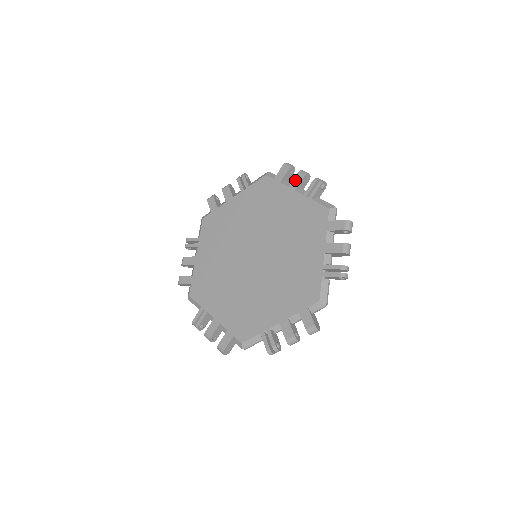
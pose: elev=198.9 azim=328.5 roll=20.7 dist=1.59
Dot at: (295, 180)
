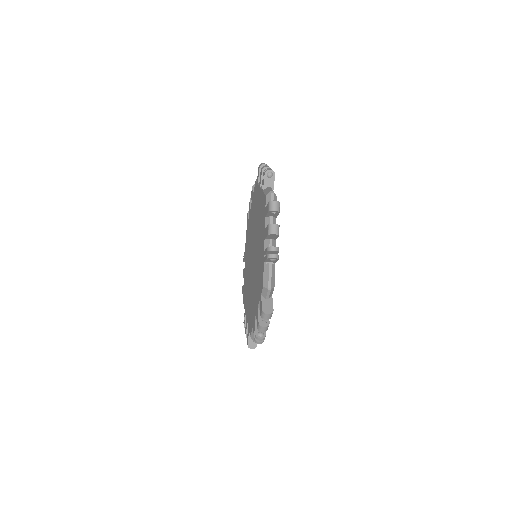
Dot at: (249, 208)
